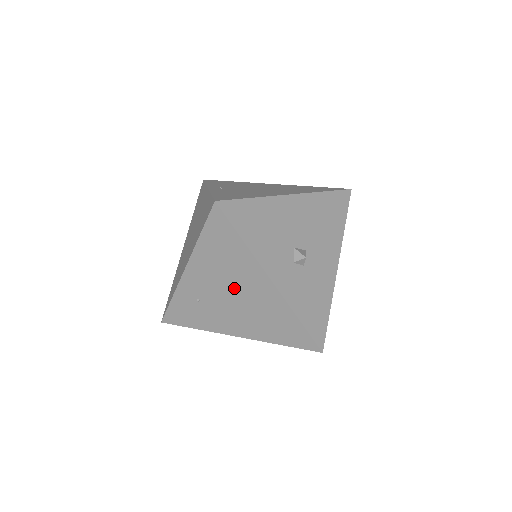
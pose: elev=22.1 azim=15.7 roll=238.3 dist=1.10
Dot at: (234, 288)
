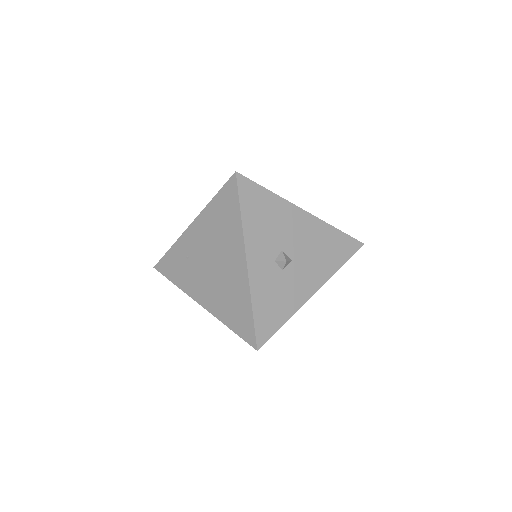
Dot at: (217, 256)
